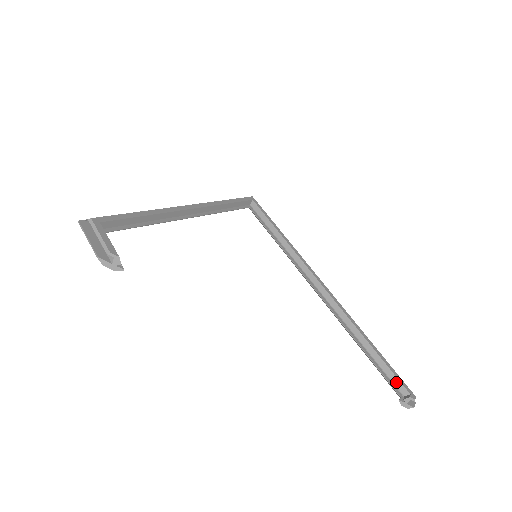
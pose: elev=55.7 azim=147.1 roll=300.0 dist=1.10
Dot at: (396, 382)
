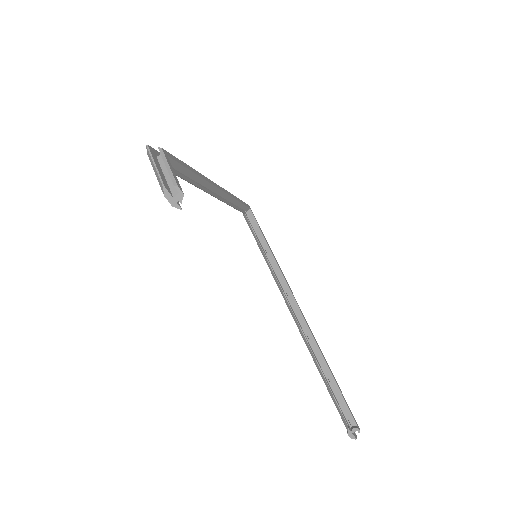
Dot at: (347, 411)
